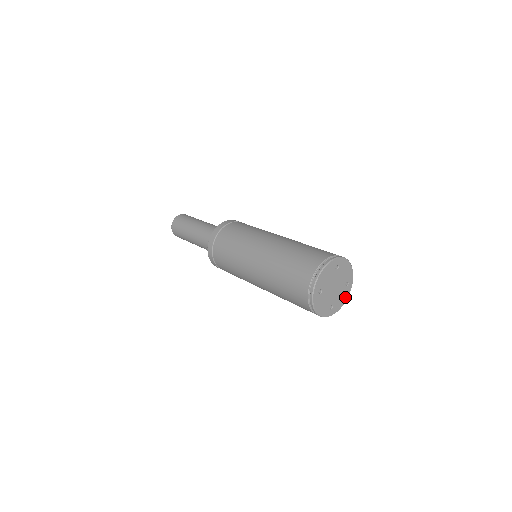
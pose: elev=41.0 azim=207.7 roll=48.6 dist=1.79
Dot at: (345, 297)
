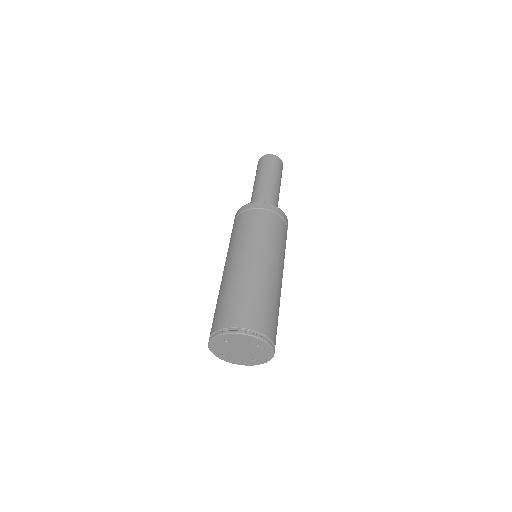
Dot at: (244, 363)
